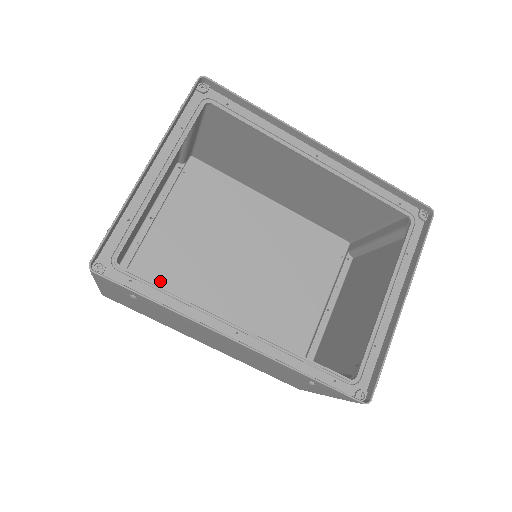
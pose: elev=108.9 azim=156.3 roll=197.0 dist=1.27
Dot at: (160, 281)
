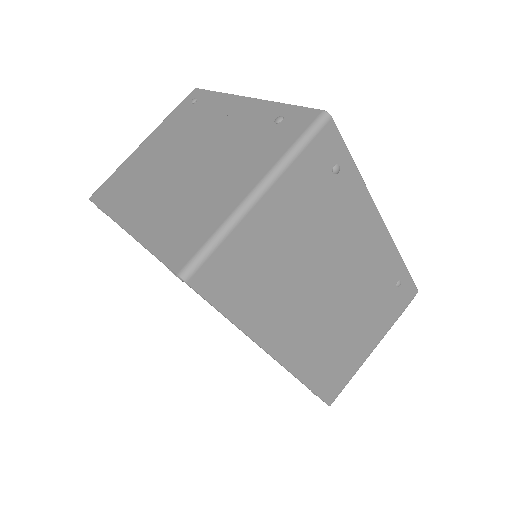
Dot at: occluded
